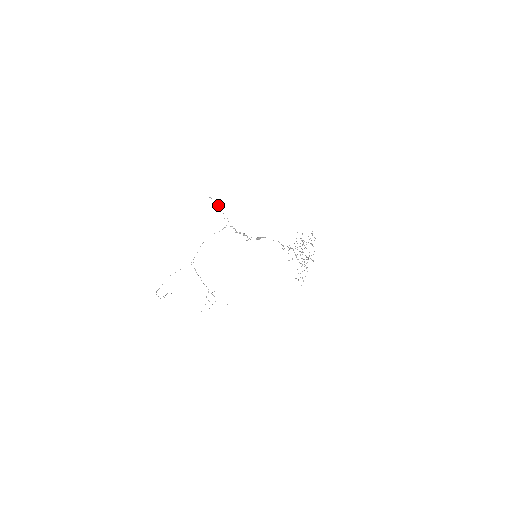
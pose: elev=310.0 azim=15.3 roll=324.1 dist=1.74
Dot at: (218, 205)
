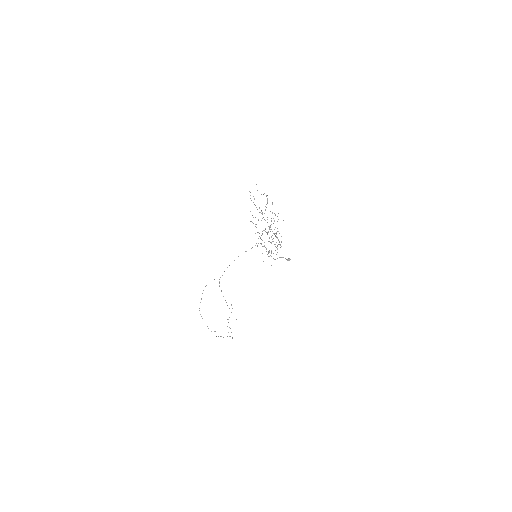
Dot at: (256, 227)
